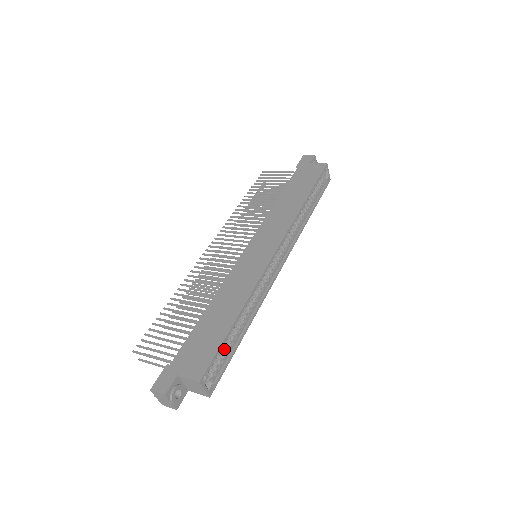
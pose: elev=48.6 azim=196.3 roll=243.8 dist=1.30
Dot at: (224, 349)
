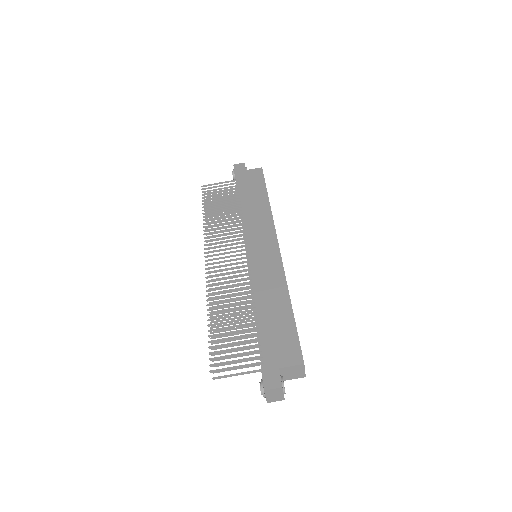
Dot at: occluded
